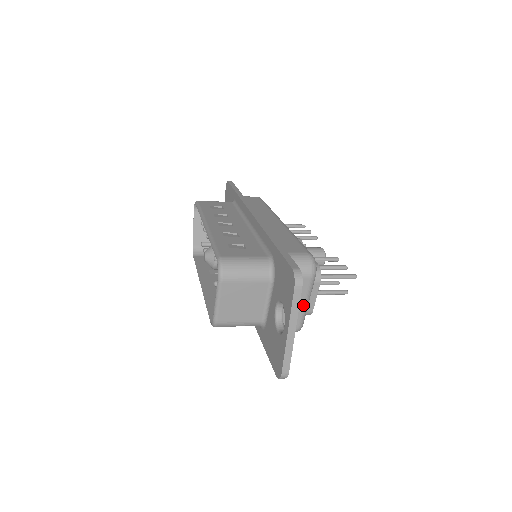
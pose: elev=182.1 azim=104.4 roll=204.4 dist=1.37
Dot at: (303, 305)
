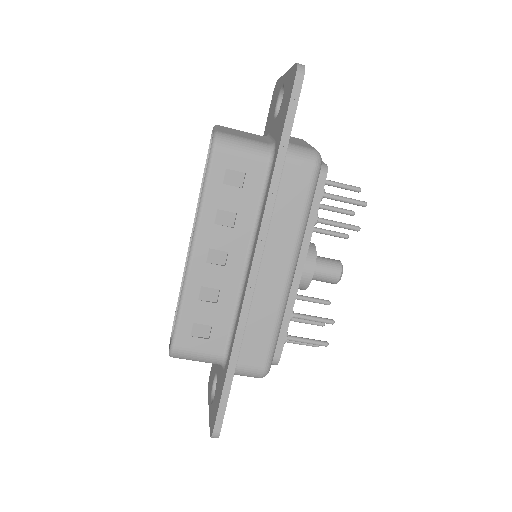
Dot at: (307, 144)
